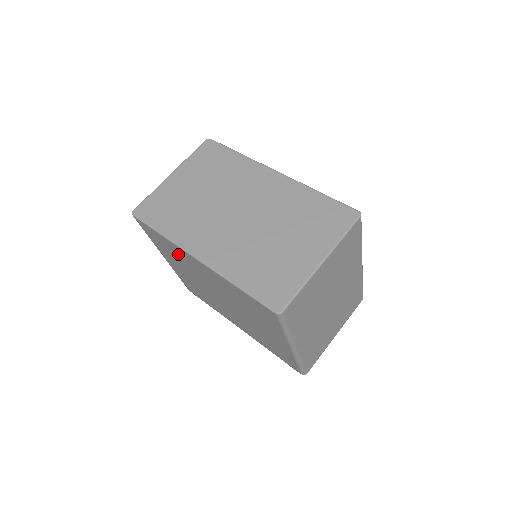
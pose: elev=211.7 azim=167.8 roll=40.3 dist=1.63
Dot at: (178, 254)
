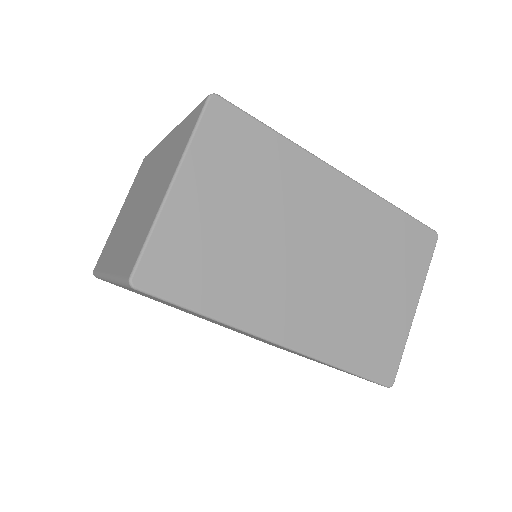
Dot at: occluded
